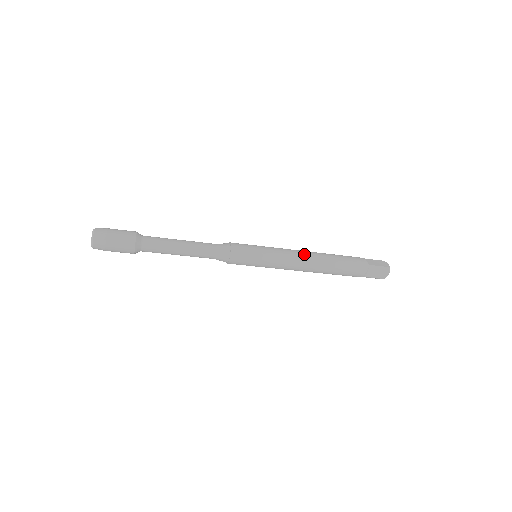
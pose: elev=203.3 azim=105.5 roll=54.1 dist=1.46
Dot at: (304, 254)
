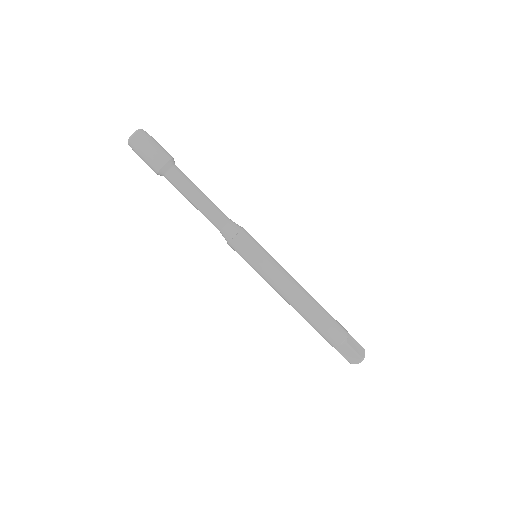
Dot at: occluded
